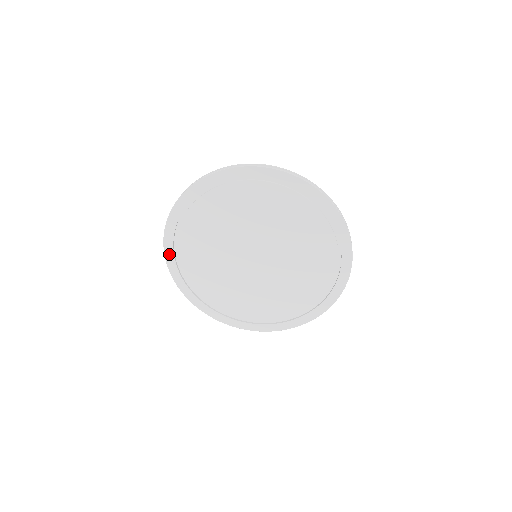
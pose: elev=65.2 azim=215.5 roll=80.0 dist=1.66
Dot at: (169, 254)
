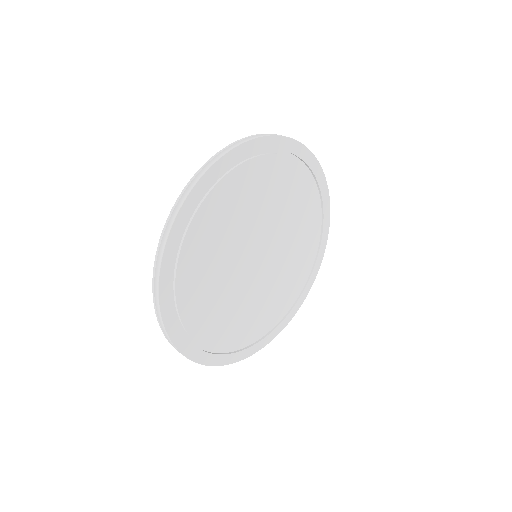
Dot at: (165, 294)
